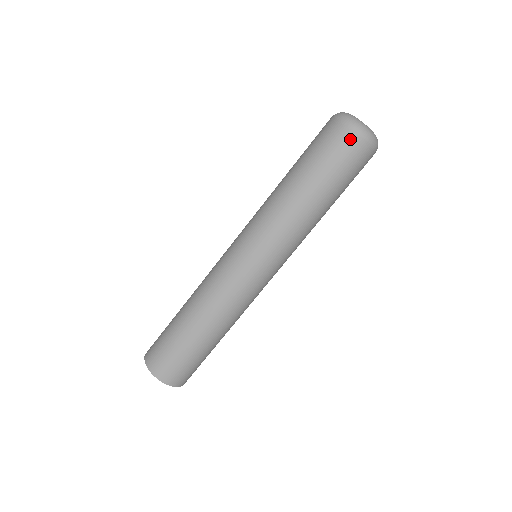
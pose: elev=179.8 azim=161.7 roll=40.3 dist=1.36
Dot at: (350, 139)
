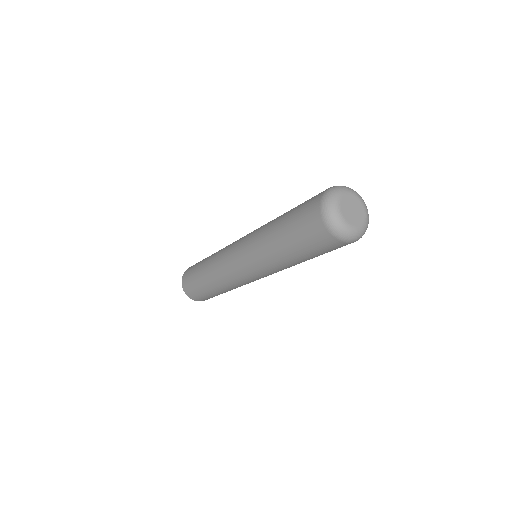
Dot at: (332, 242)
